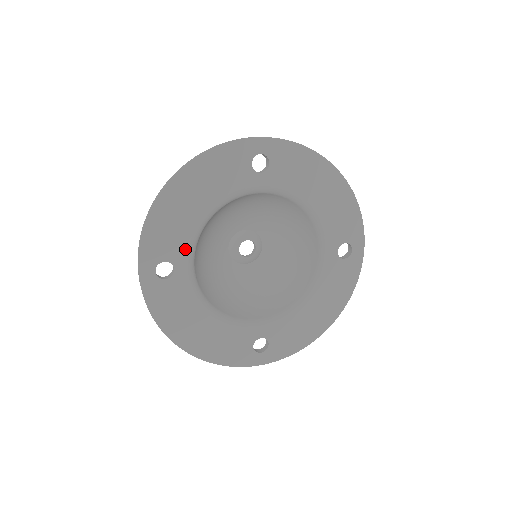
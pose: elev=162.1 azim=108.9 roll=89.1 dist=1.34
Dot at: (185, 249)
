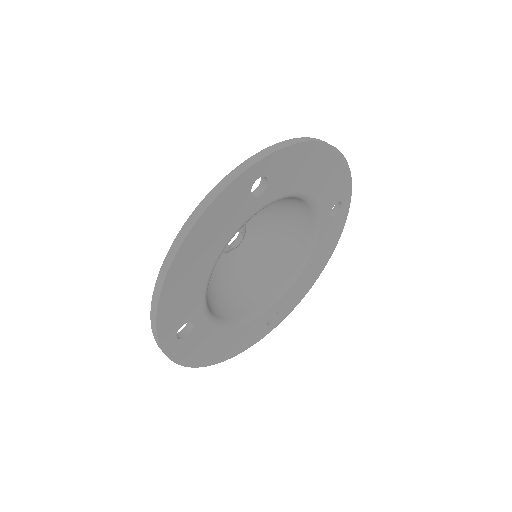
Dot at: (199, 304)
